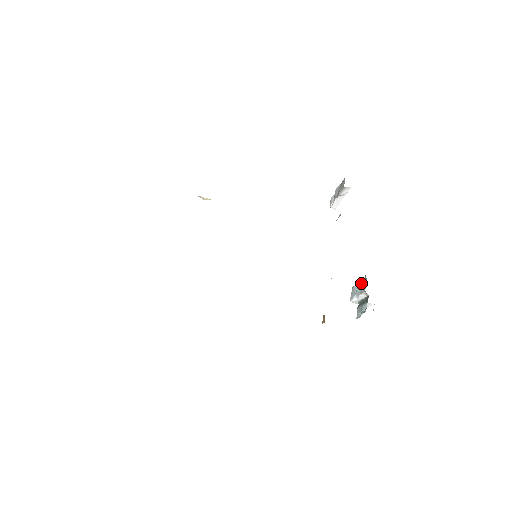
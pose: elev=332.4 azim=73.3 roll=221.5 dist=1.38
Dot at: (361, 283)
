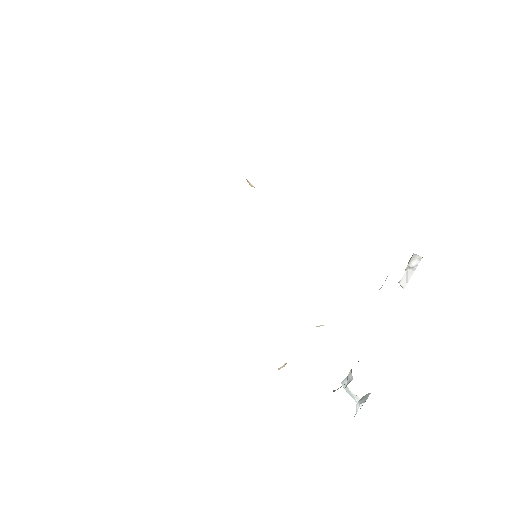
Dot at: occluded
